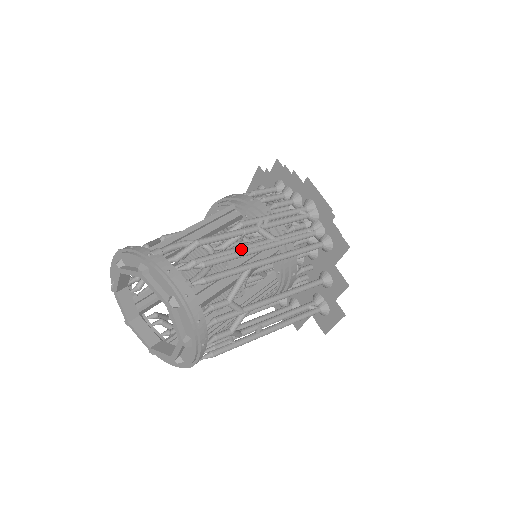
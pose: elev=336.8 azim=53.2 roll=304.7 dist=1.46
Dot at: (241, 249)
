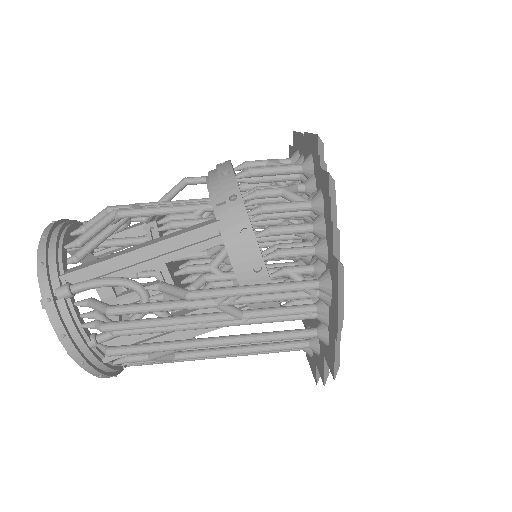
Dot at: (177, 324)
